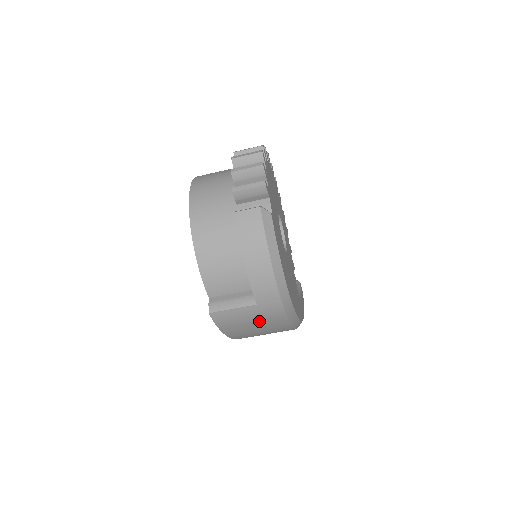
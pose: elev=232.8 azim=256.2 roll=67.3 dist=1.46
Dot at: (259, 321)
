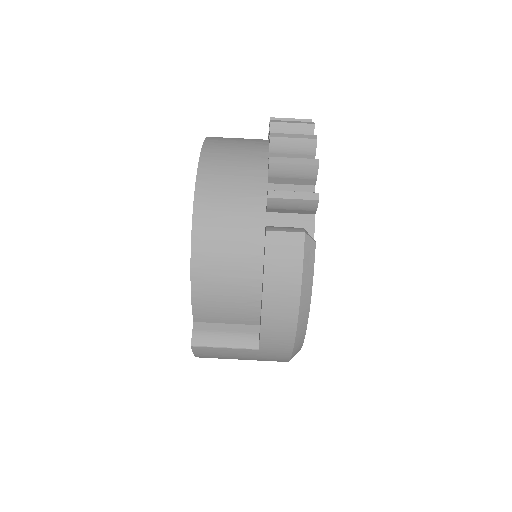
Dot at: (251, 359)
